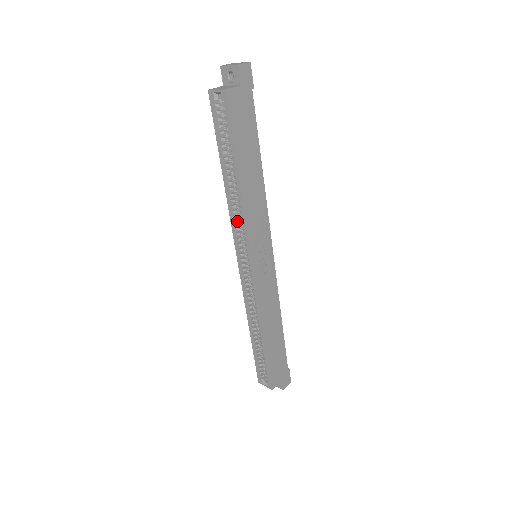
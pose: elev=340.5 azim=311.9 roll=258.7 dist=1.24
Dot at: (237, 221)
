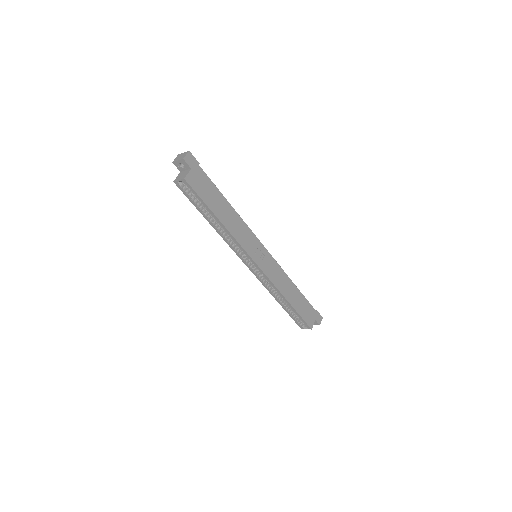
Dot at: (233, 244)
